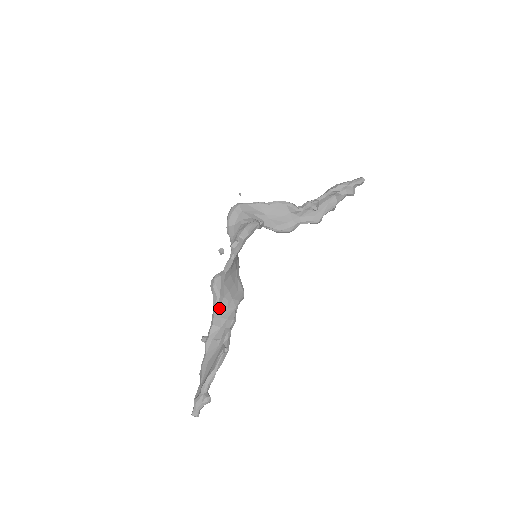
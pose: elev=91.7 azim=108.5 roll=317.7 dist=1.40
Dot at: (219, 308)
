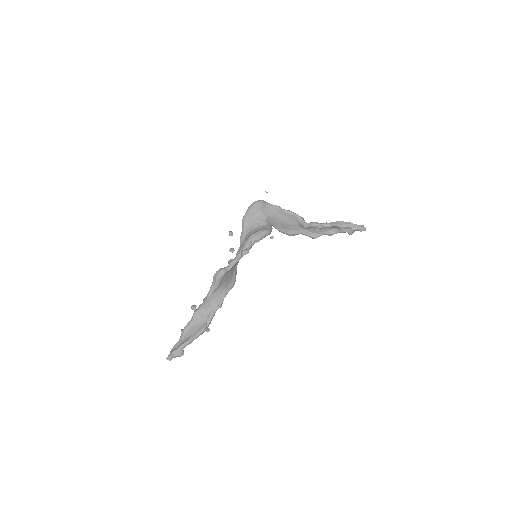
Dot at: (213, 293)
